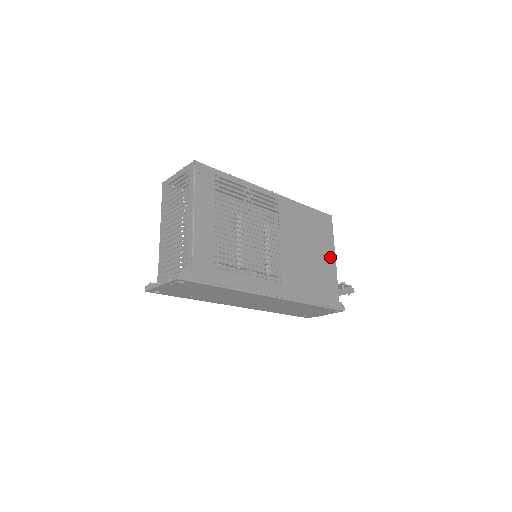
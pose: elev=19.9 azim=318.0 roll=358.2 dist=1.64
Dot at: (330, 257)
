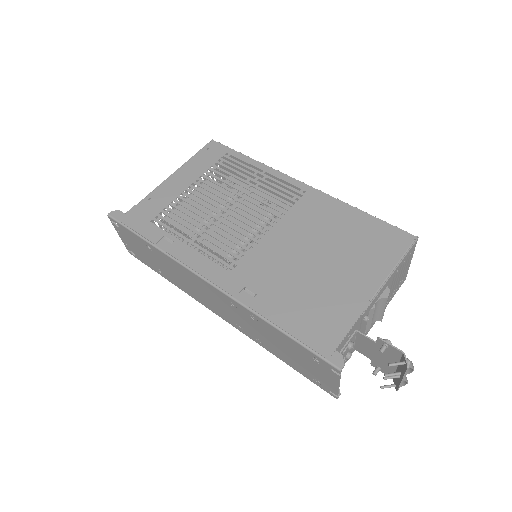
Dot at: (365, 284)
